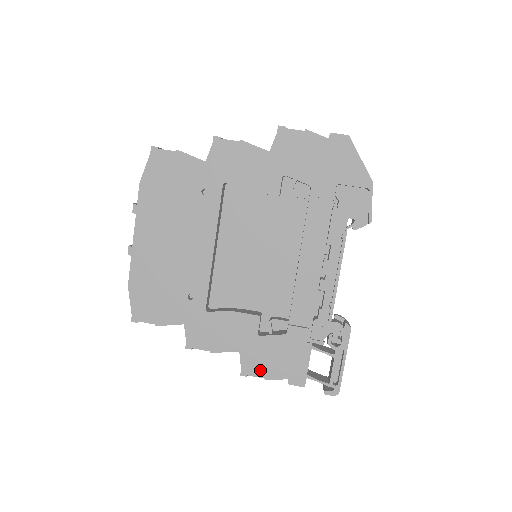
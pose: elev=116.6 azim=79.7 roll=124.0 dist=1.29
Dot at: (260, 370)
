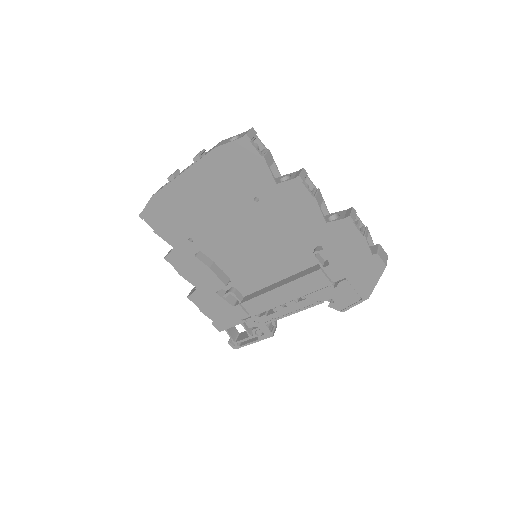
Dot at: (201, 305)
